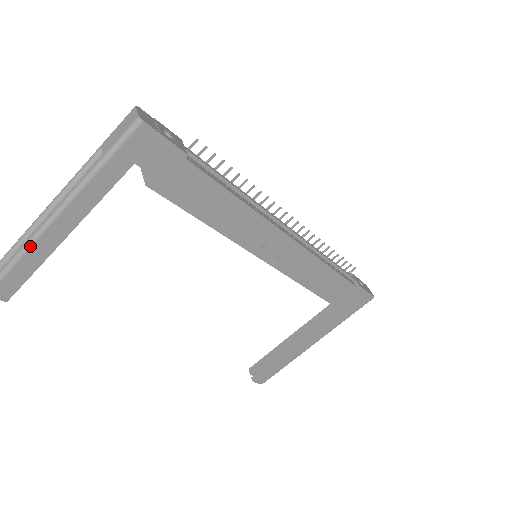
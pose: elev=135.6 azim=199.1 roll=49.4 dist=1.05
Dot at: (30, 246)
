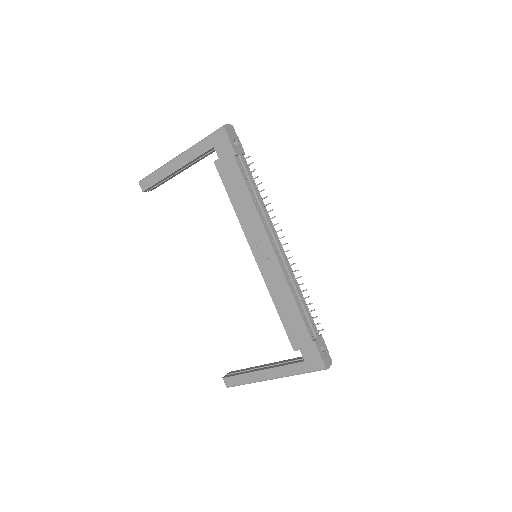
Dot at: (163, 167)
